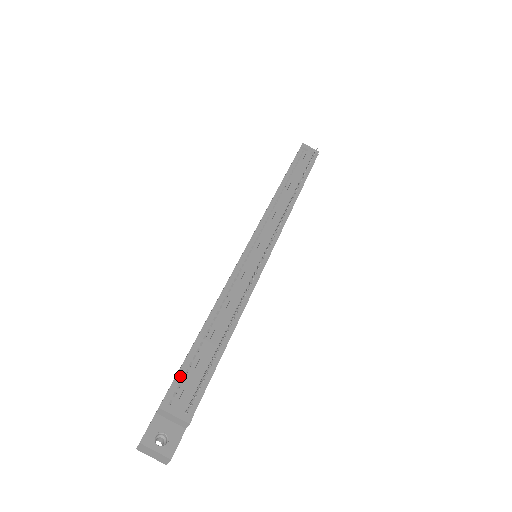
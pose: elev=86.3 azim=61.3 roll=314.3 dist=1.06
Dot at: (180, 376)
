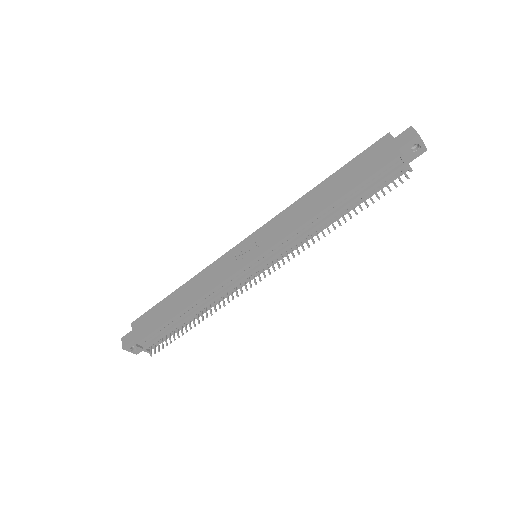
Dot at: (153, 334)
